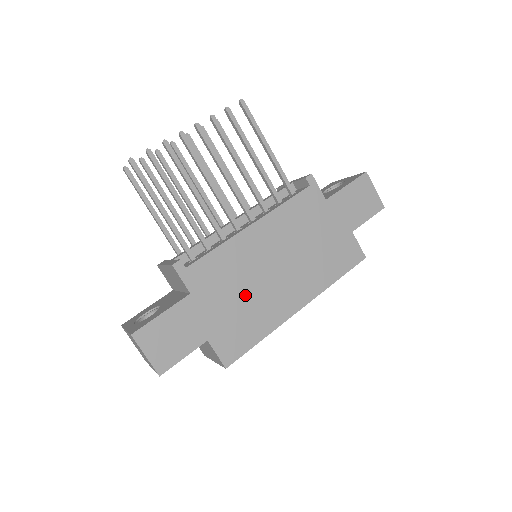
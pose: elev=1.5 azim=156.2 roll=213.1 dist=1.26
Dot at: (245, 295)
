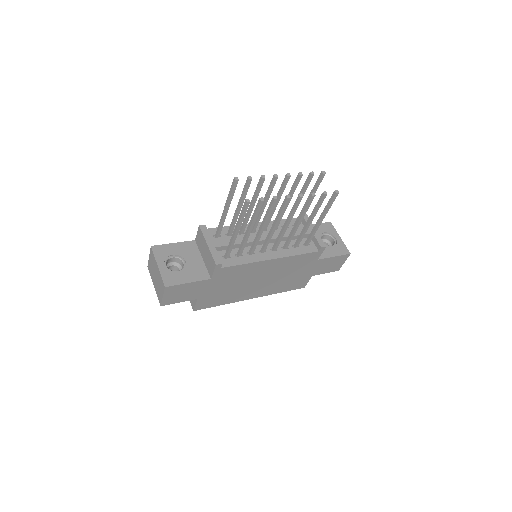
Dot at: (235, 286)
